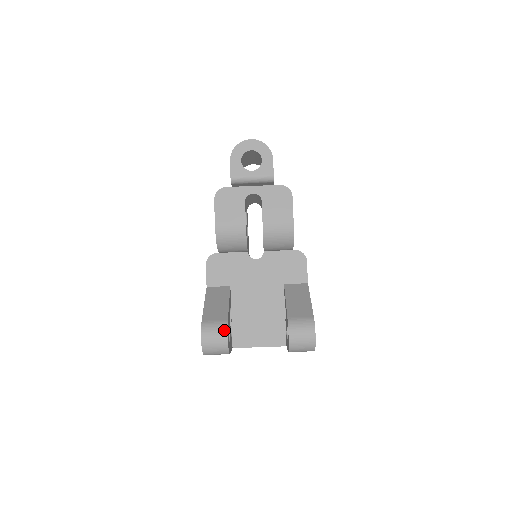
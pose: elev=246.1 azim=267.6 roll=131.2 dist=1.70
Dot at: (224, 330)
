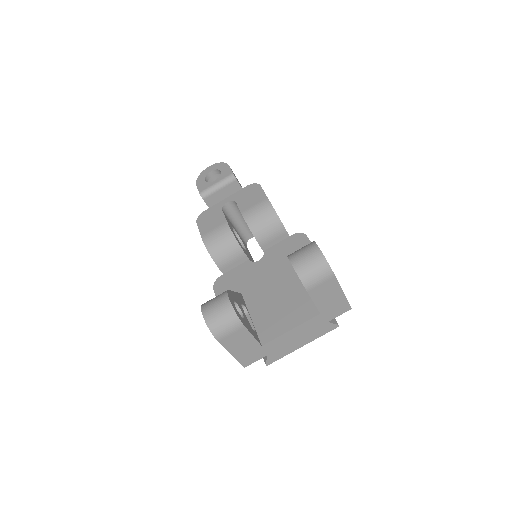
Dot at: (224, 295)
